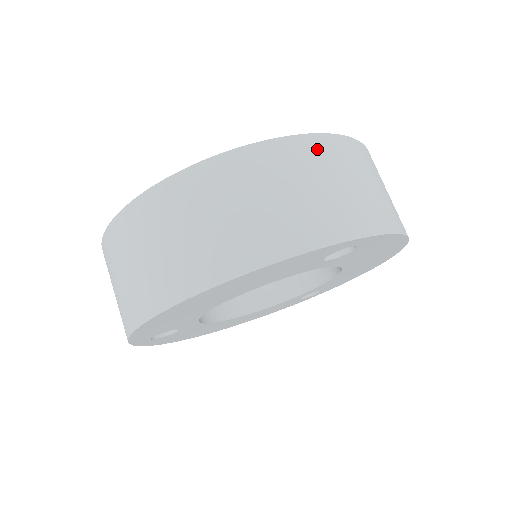
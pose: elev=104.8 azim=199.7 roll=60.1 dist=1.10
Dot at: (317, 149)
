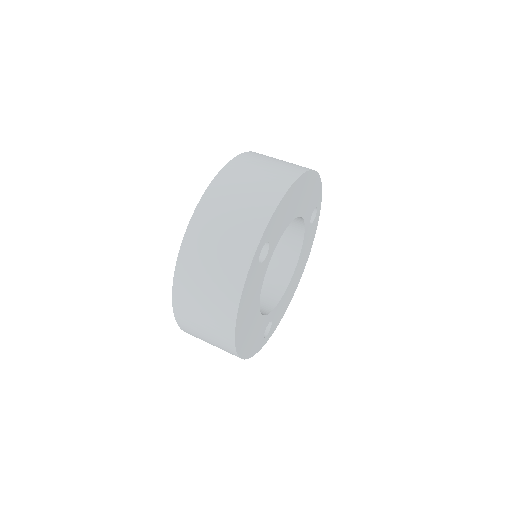
Dot at: occluded
